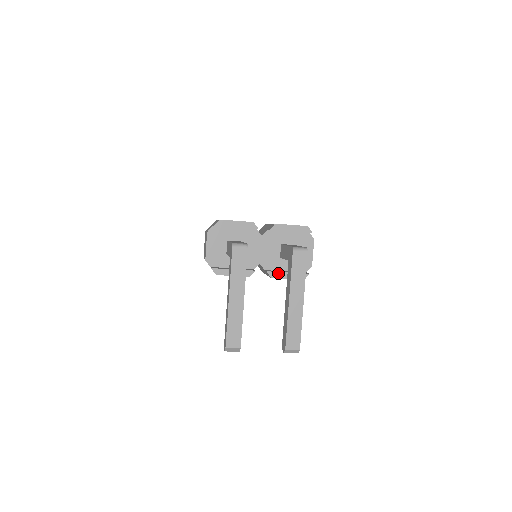
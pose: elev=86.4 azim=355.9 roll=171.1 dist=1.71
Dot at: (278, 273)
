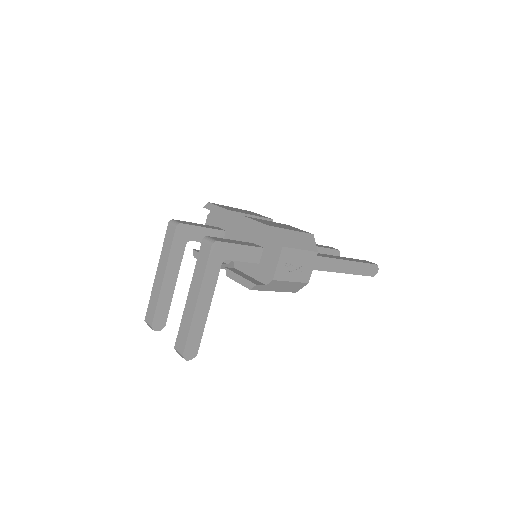
Dot at: (233, 273)
